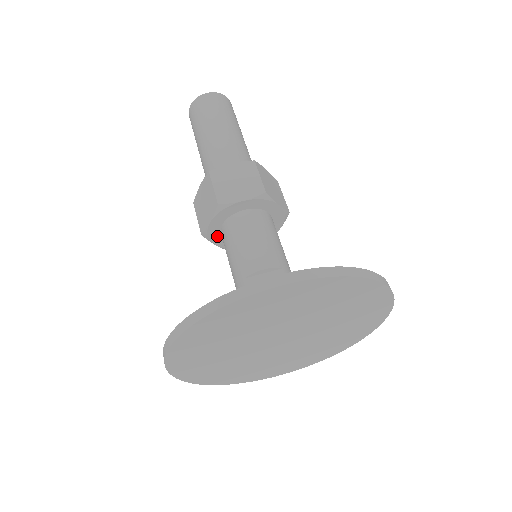
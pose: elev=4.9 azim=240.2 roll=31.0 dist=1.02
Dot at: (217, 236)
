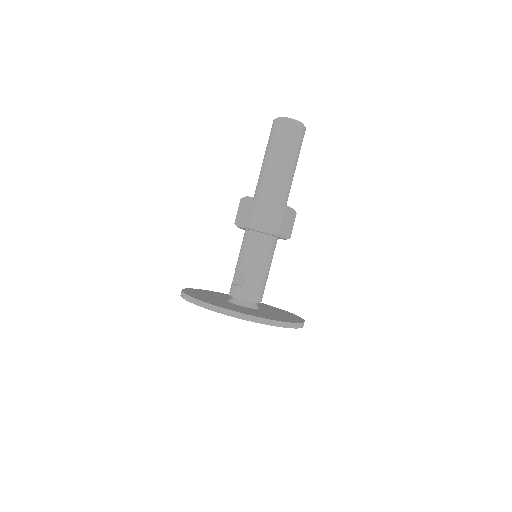
Dot at: occluded
